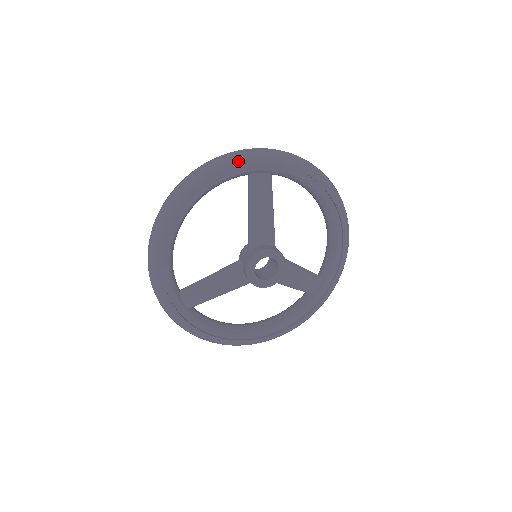
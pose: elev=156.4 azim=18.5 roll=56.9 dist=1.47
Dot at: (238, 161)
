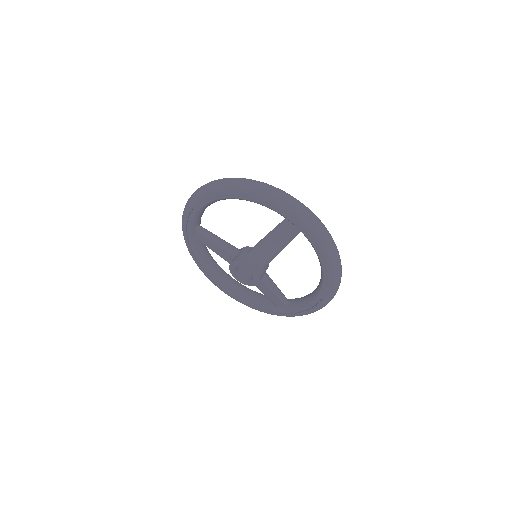
Dot at: (282, 207)
